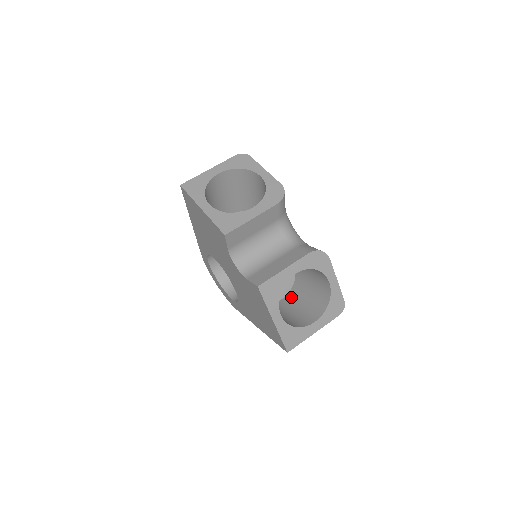
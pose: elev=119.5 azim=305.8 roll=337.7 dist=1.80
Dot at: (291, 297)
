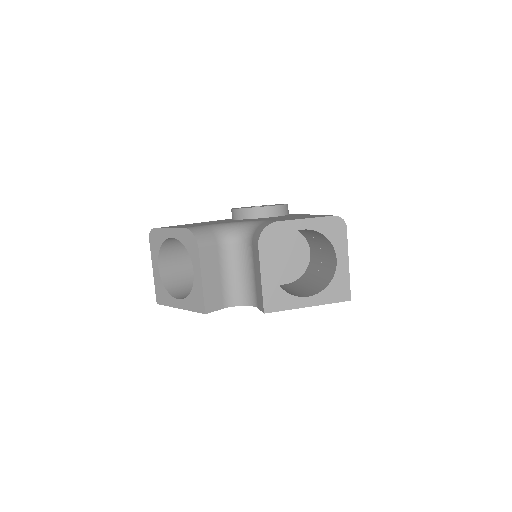
Dot at: (311, 245)
